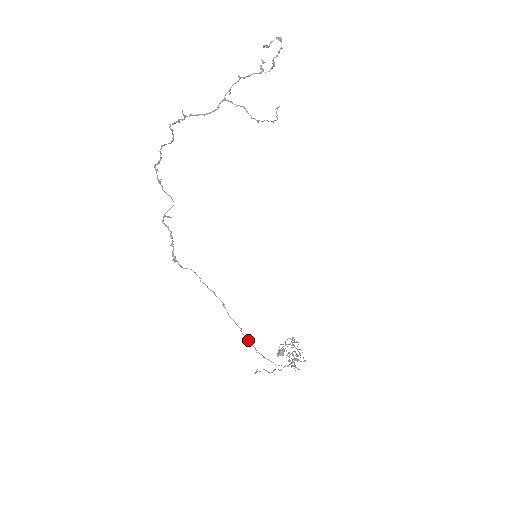
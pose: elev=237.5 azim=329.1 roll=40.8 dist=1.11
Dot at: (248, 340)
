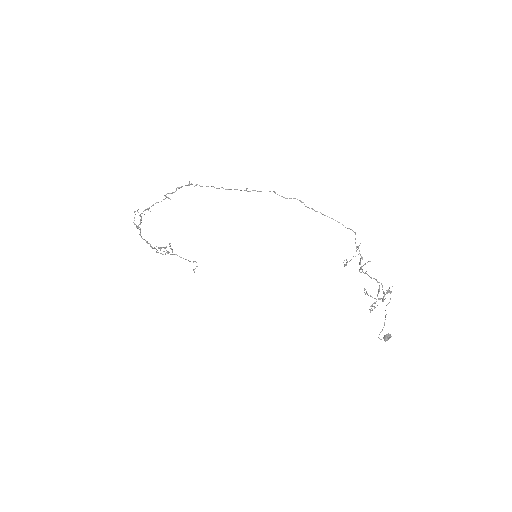
Dot at: occluded
